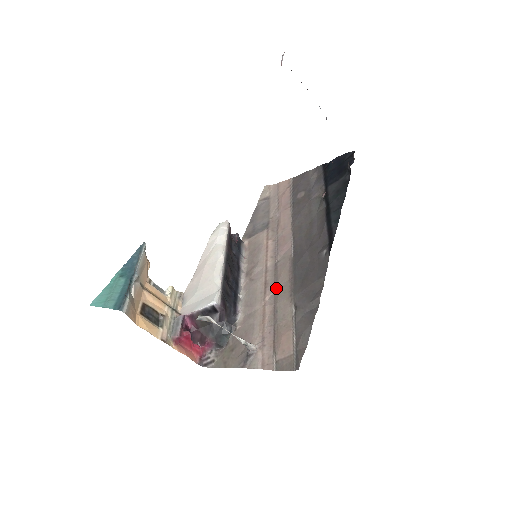
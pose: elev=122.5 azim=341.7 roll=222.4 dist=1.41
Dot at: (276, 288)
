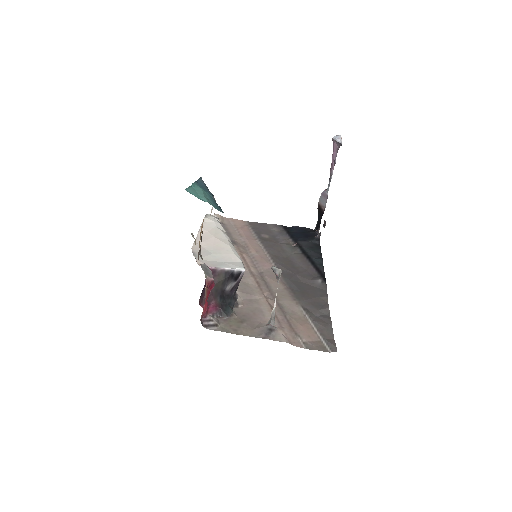
Dot at: (271, 290)
